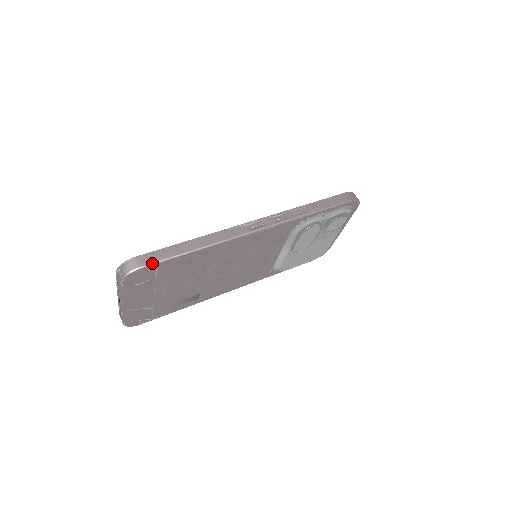
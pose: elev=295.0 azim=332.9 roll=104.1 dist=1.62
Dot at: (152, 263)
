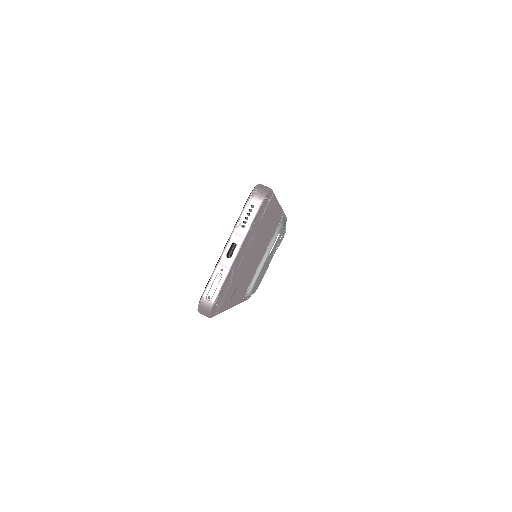
Dot at: occluded
